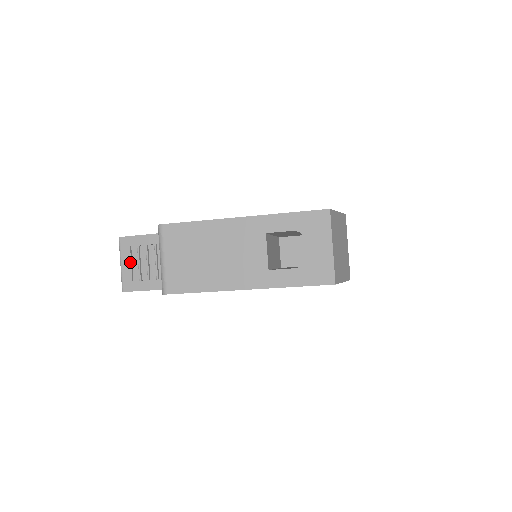
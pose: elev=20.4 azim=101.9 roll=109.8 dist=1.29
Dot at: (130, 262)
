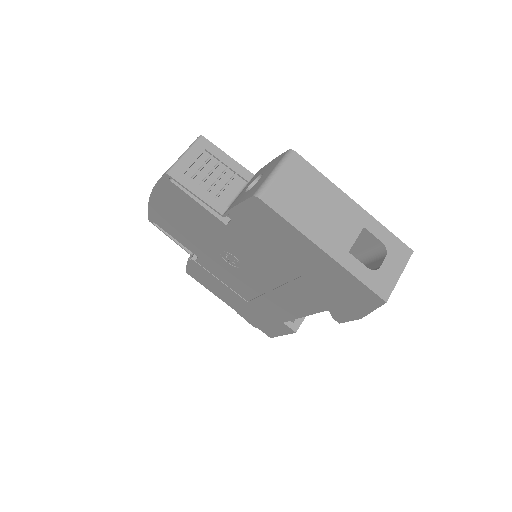
Dot at: (195, 159)
